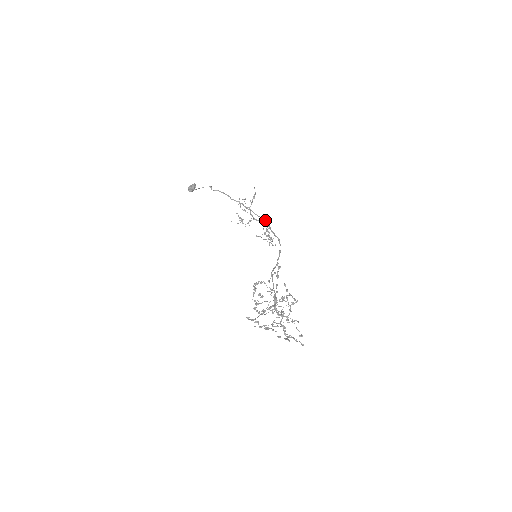
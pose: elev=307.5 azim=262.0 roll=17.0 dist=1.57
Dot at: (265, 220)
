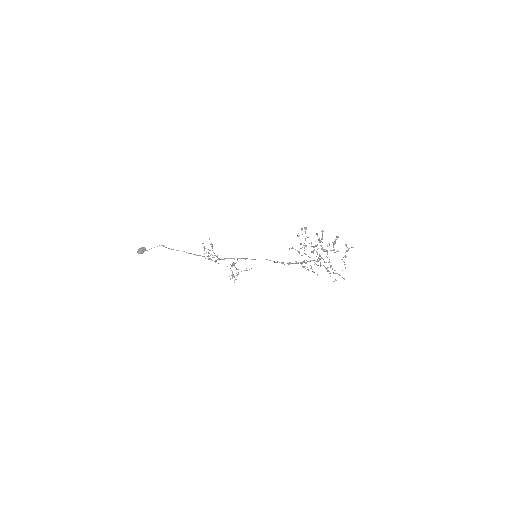
Dot at: (229, 258)
